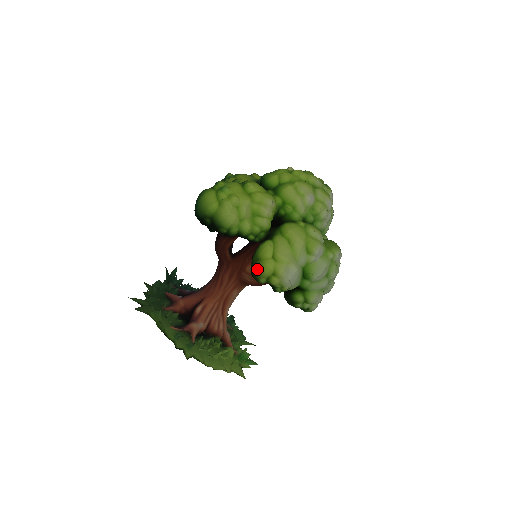
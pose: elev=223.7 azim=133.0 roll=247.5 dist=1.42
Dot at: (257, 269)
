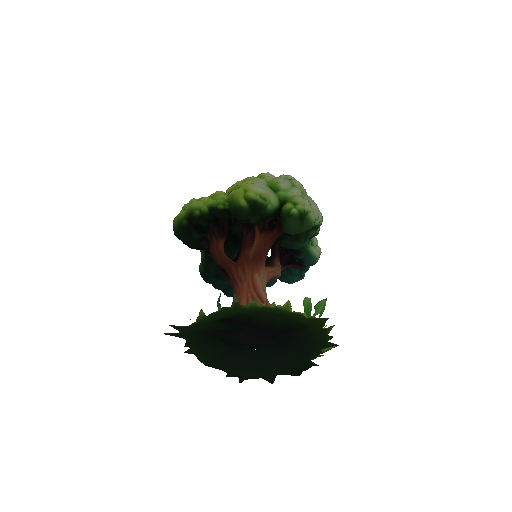
Dot at: (232, 200)
